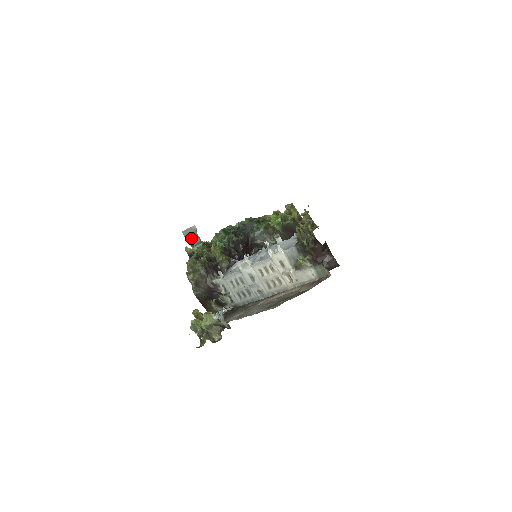
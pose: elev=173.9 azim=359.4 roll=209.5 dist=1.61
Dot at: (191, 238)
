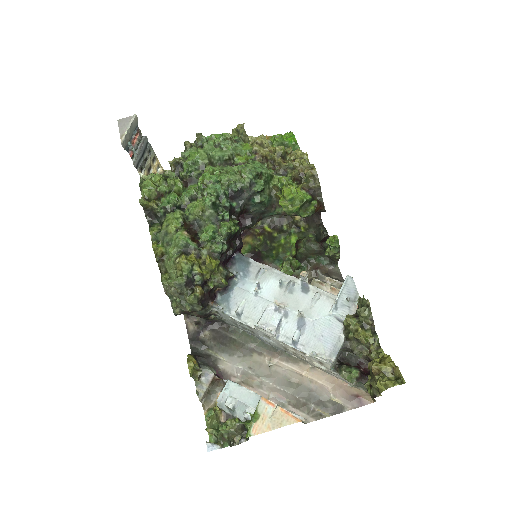
Dot at: (131, 142)
